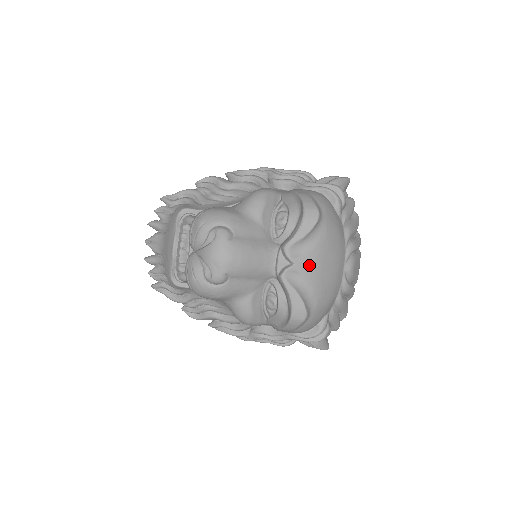
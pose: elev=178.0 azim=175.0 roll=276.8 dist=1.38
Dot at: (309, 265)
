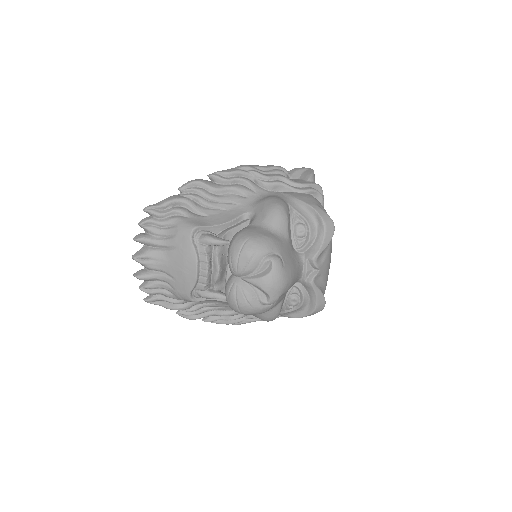
Dot at: (326, 267)
